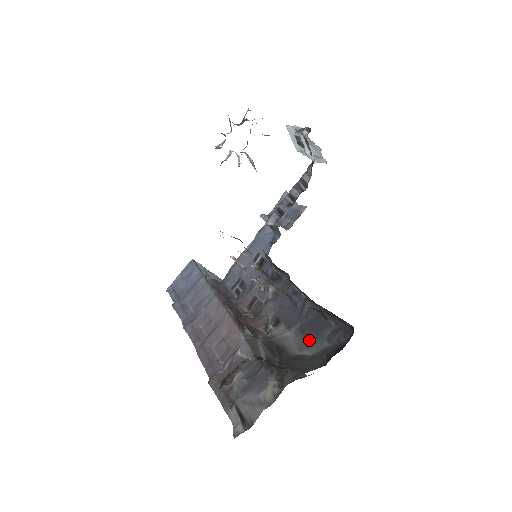
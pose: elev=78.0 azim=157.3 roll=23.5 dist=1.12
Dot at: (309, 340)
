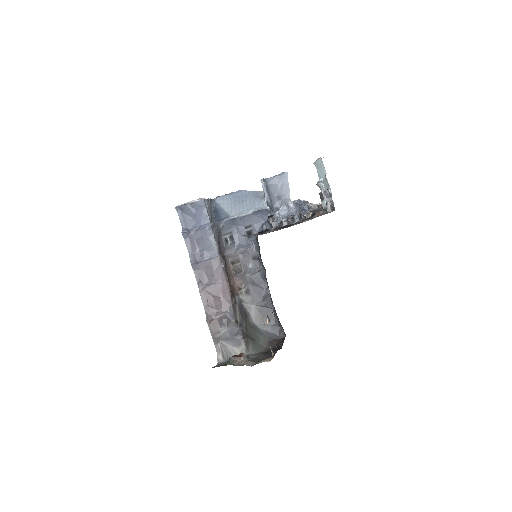
Dot at: (262, 320)
